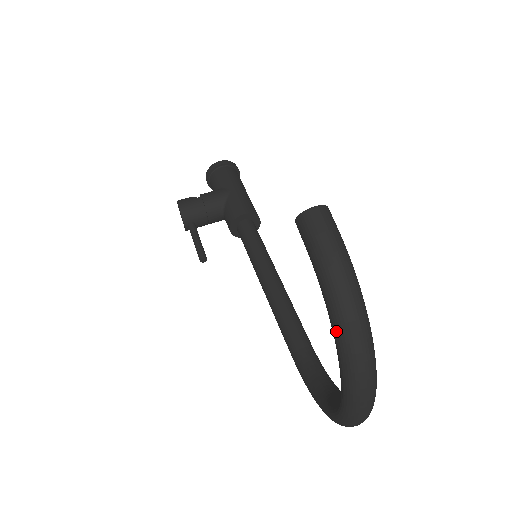
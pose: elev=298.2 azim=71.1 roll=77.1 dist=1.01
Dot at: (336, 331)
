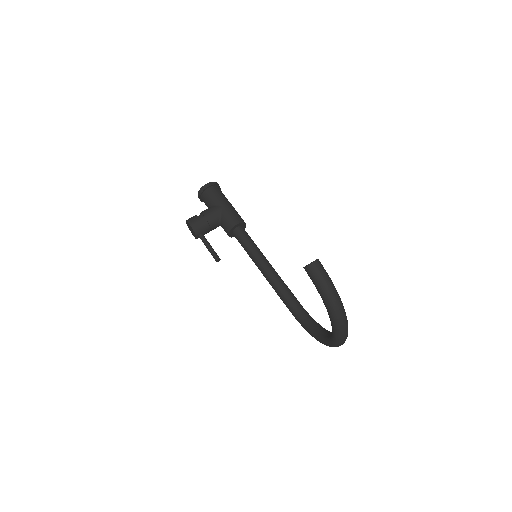
Dot at: (331, 314)
